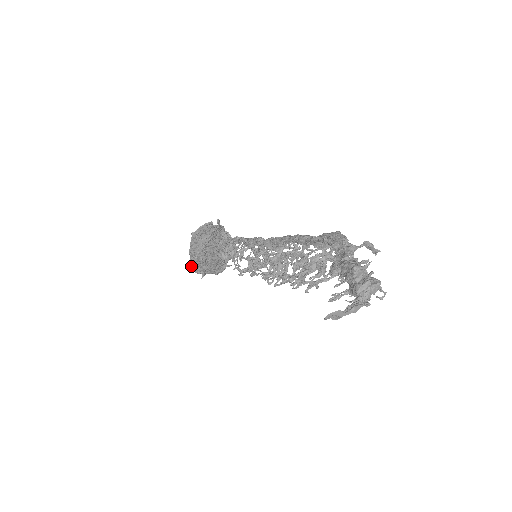
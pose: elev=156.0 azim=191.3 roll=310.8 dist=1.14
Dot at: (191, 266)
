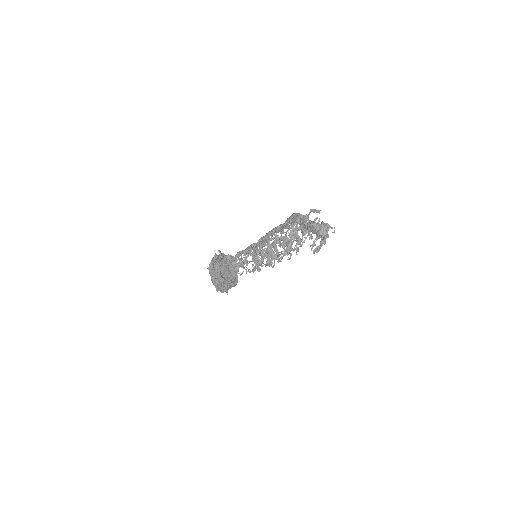
Dot at: (217, 290)
